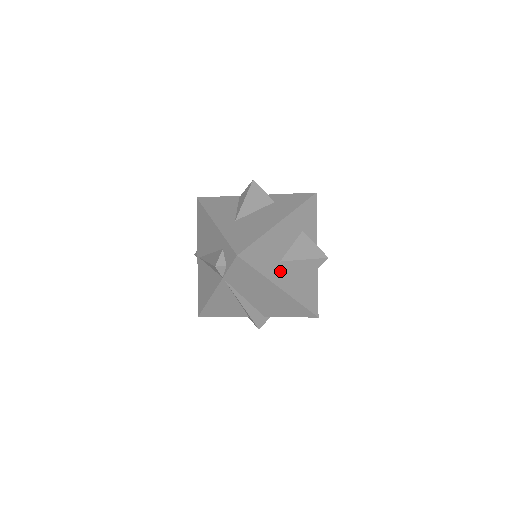
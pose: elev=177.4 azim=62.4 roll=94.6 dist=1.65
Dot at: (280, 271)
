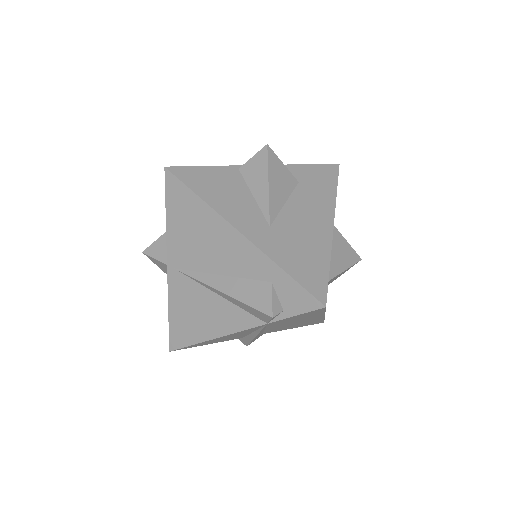
Dot at: occluded
